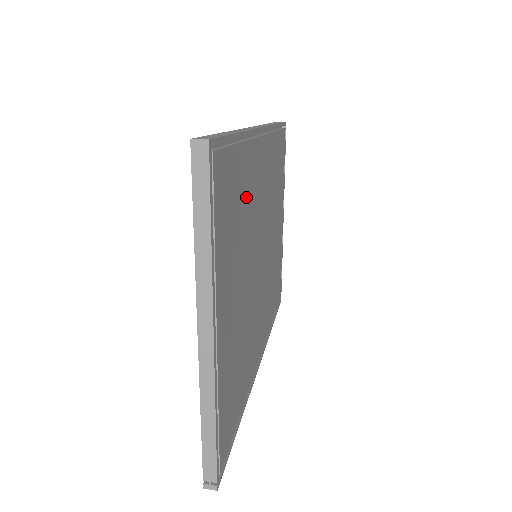
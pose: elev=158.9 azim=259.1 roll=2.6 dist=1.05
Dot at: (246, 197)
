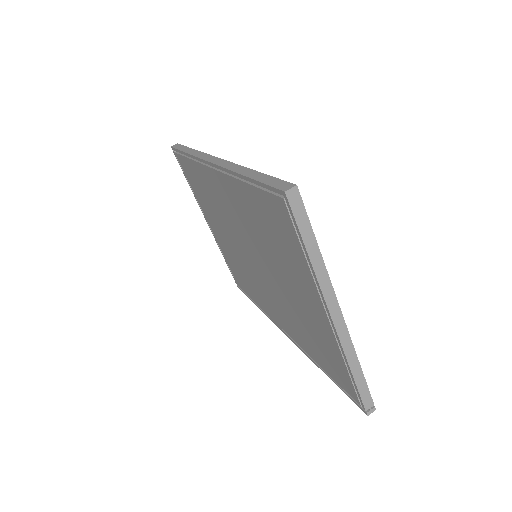
Dot at: occluded
